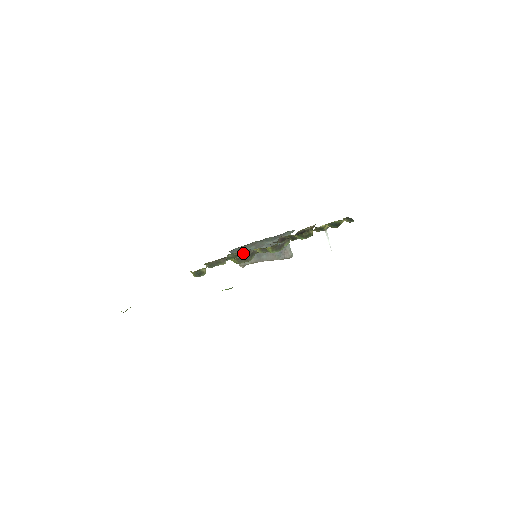
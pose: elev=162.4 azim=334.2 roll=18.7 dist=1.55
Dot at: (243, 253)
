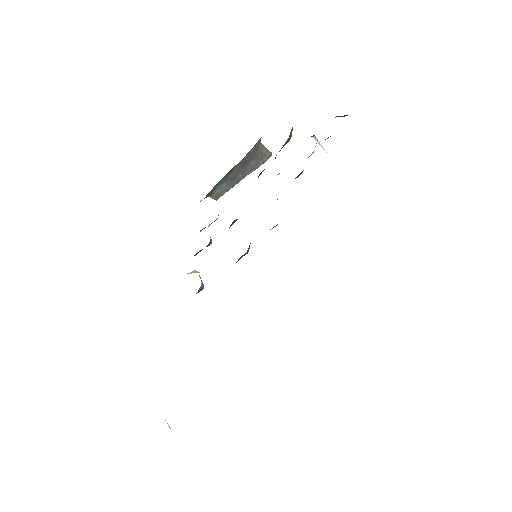
Dot at: occluded
